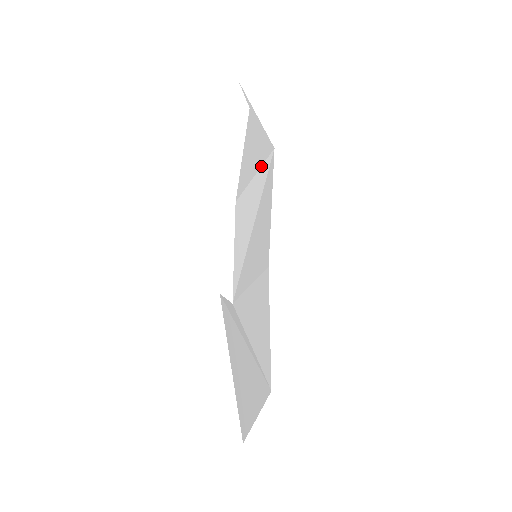
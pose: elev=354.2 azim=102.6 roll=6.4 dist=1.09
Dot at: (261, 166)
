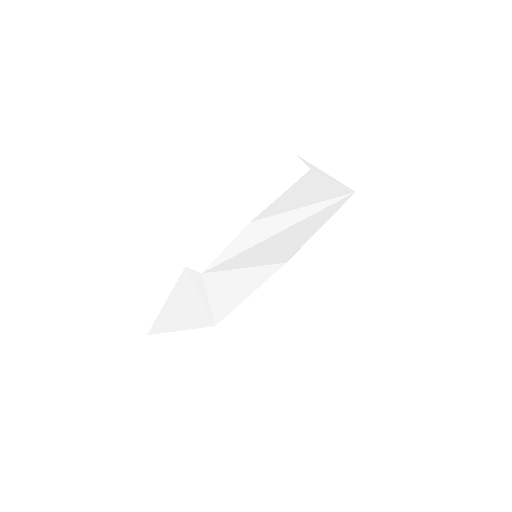
Dot at: (315, 203)
